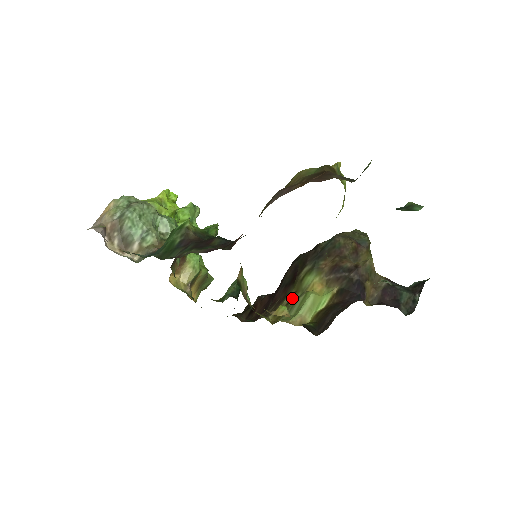
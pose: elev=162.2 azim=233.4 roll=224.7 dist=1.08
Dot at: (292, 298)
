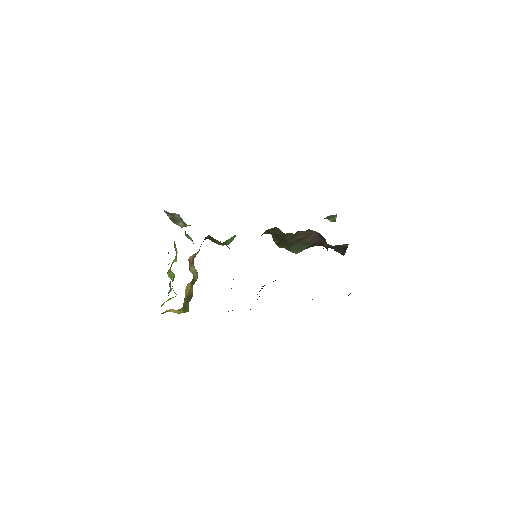
Dot at: occluded
